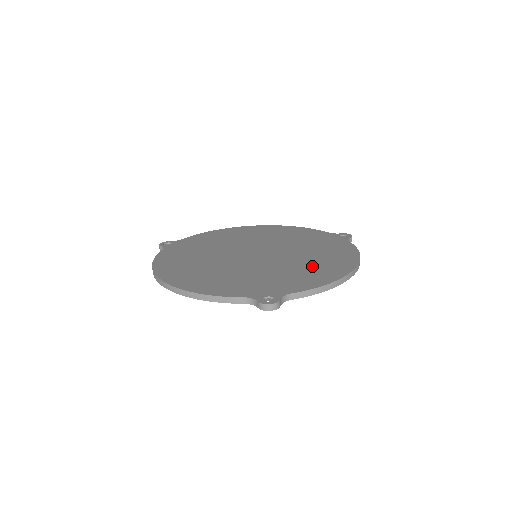
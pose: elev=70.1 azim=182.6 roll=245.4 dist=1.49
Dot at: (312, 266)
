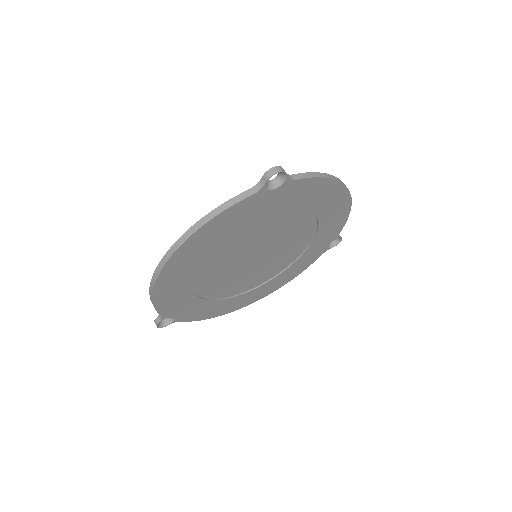
Dot at: occluded
